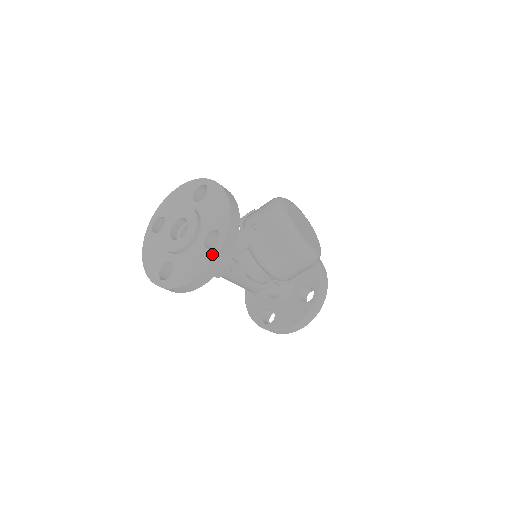
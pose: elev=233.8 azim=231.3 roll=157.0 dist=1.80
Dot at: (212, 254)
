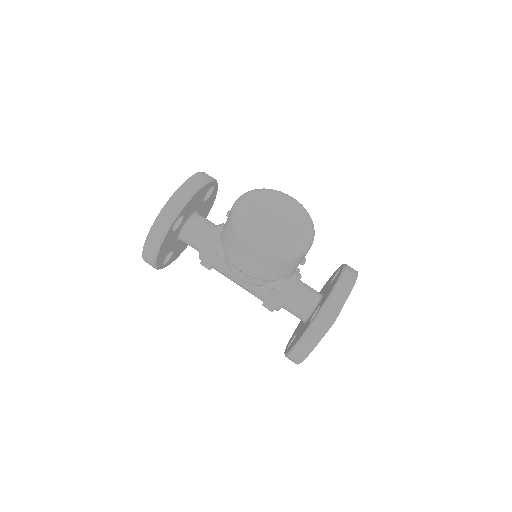
Dot at: occluded
